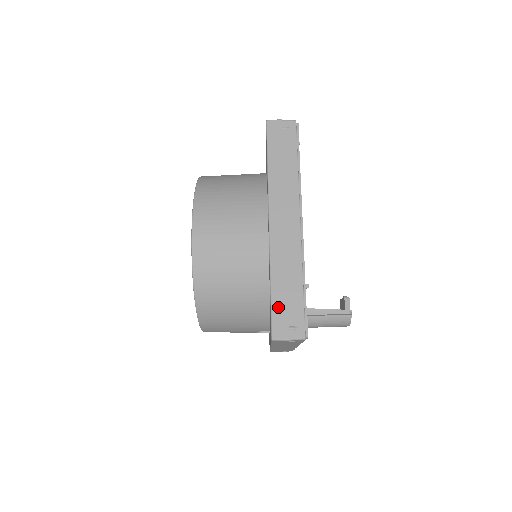
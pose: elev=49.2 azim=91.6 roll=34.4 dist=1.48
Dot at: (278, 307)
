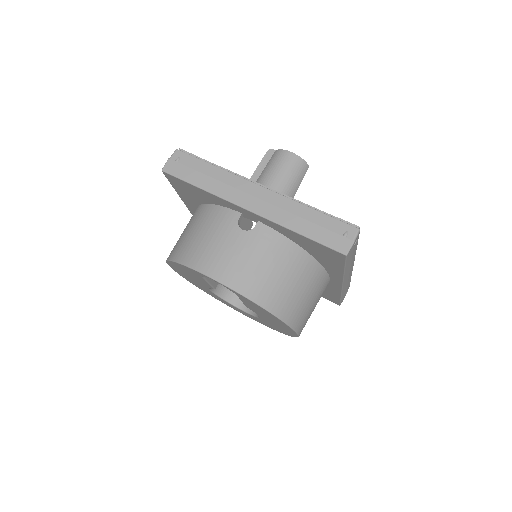
Dot at: occluded
